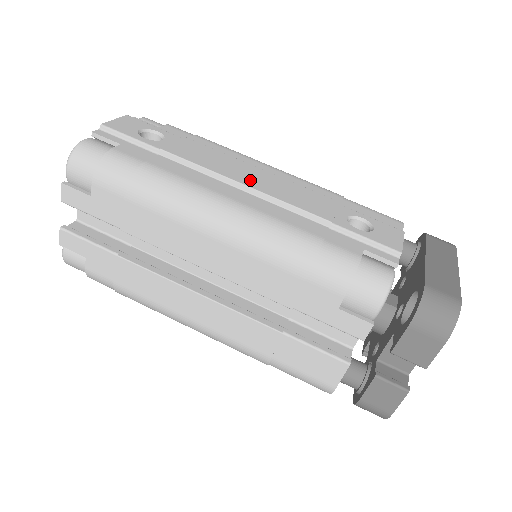
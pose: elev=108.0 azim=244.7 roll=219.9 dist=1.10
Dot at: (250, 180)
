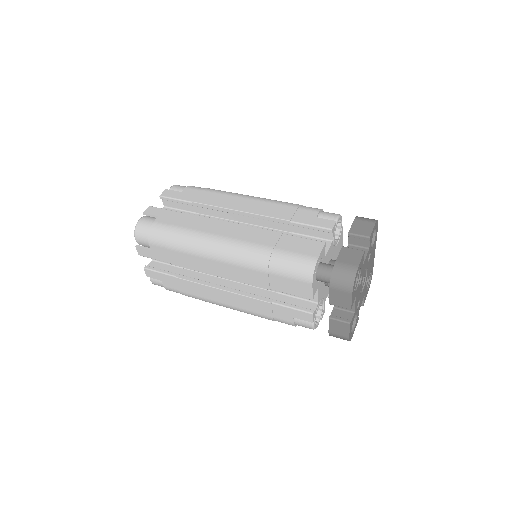
Dot at: occluded
